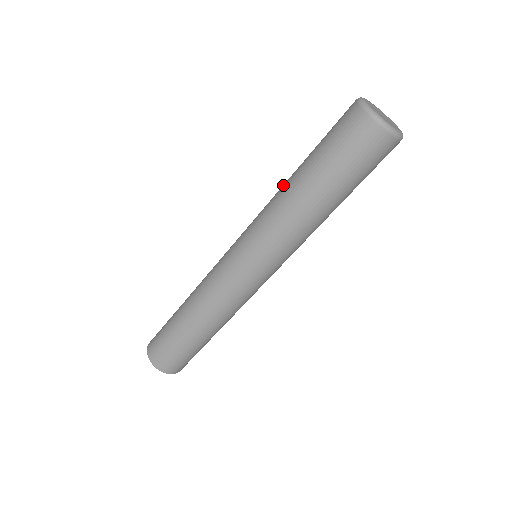
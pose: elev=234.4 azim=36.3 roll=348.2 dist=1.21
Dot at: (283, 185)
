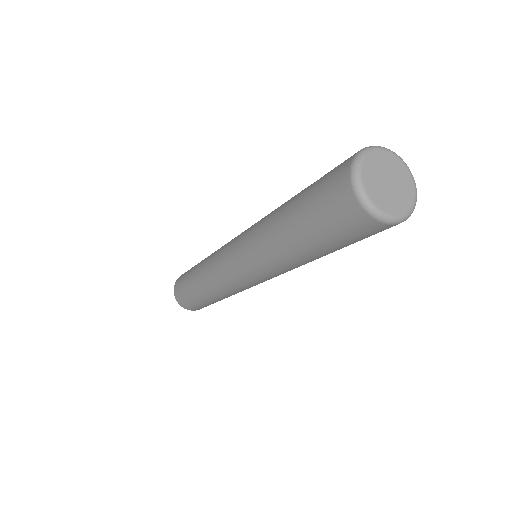
Dot at: occluded
